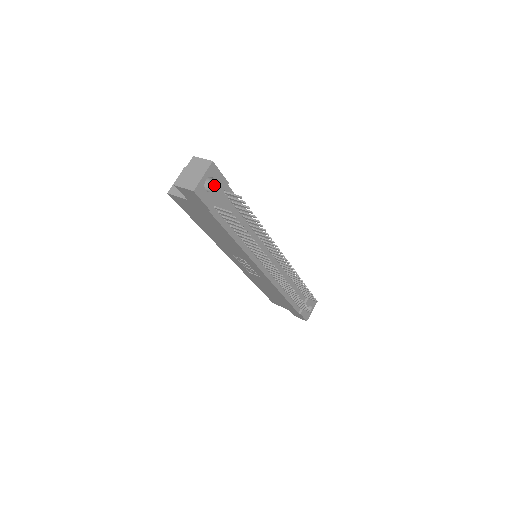
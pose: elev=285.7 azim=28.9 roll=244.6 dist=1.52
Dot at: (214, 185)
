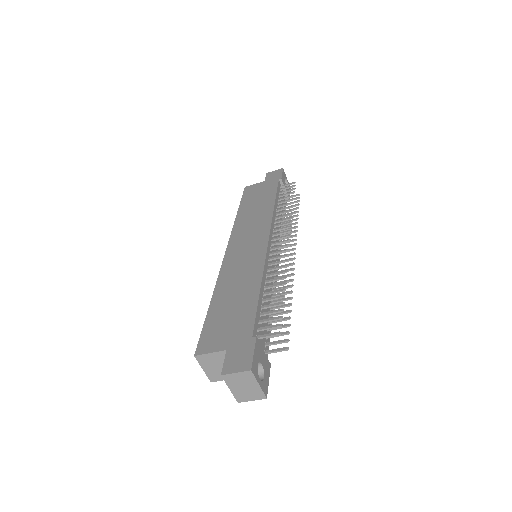
Dot at: (260, 363)
